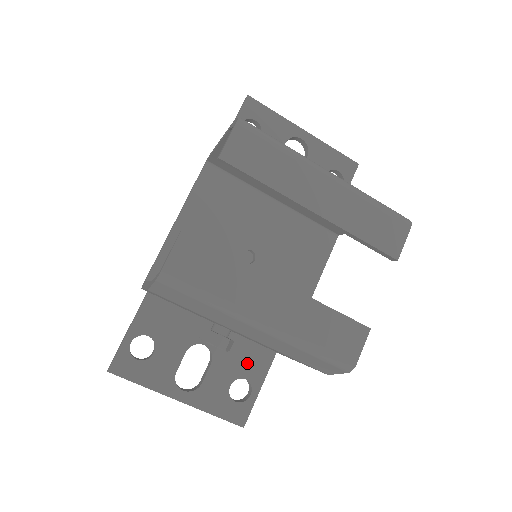
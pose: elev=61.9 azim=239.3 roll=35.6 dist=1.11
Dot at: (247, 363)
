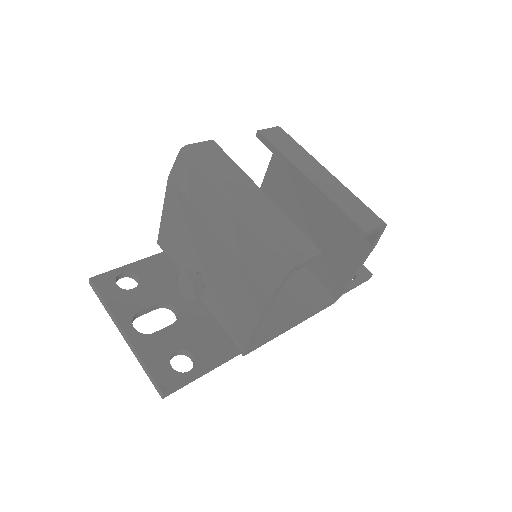
Dot at: (203, 344)
